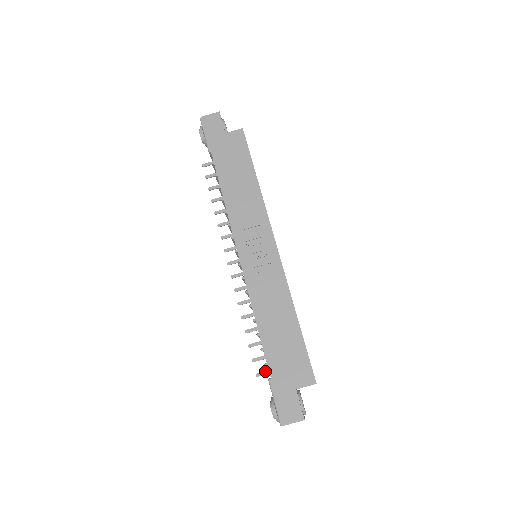
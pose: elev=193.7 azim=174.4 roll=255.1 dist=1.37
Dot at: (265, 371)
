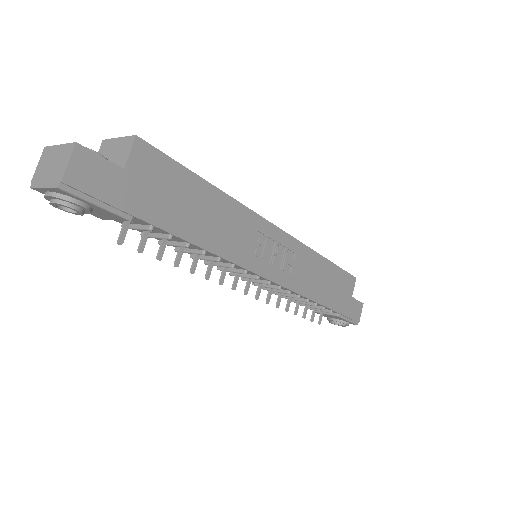
Dot at: (321, 314)
